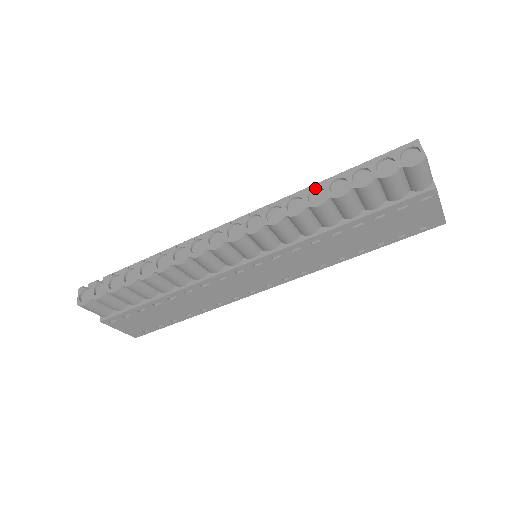
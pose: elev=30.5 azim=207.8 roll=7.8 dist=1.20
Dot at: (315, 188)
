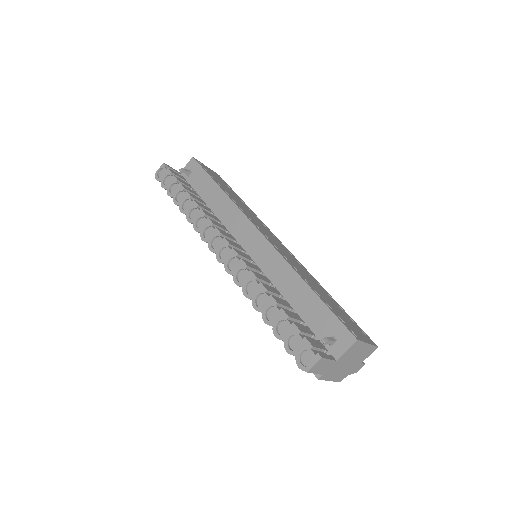
Dot at: (267, 295)
